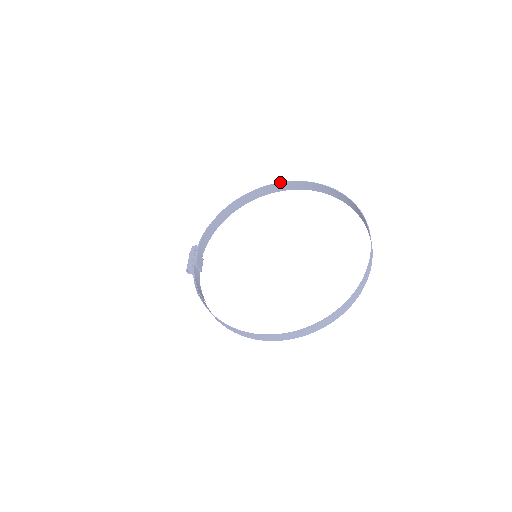
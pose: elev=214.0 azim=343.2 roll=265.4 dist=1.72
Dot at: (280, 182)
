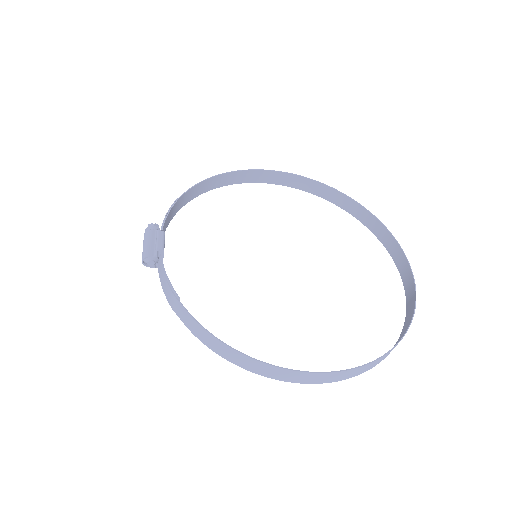
Dot at: (274, 170)
